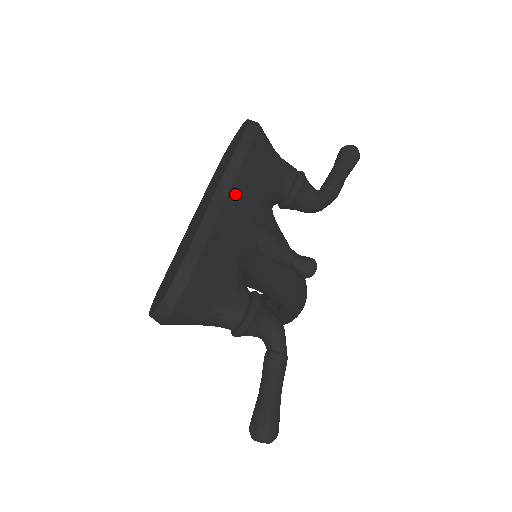
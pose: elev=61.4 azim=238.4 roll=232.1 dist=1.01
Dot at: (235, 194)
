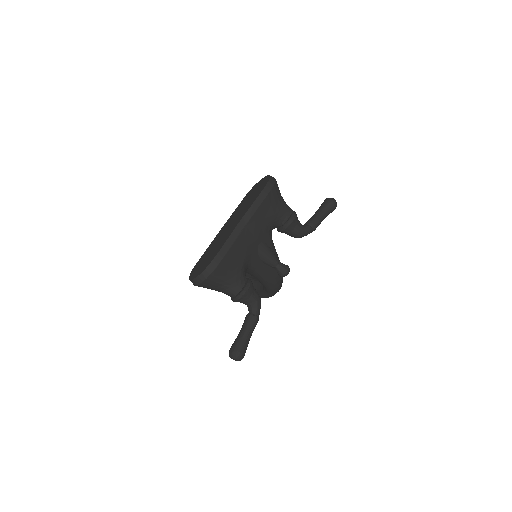
Dot at: (251, 223)
